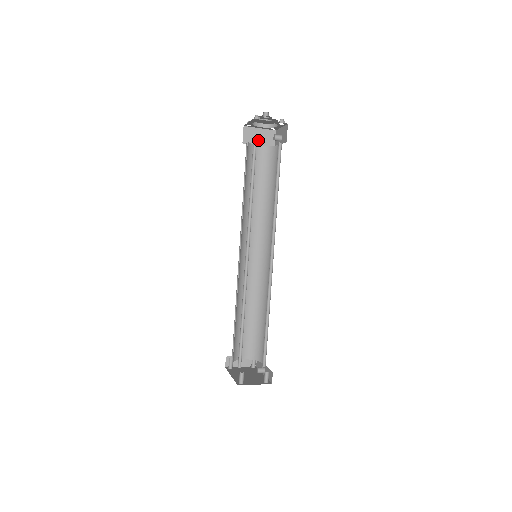
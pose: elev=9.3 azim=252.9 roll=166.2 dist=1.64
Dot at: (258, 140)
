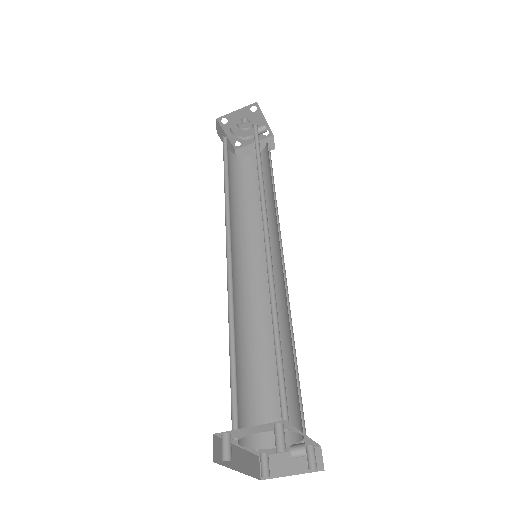
Dot at: (254, 153)
